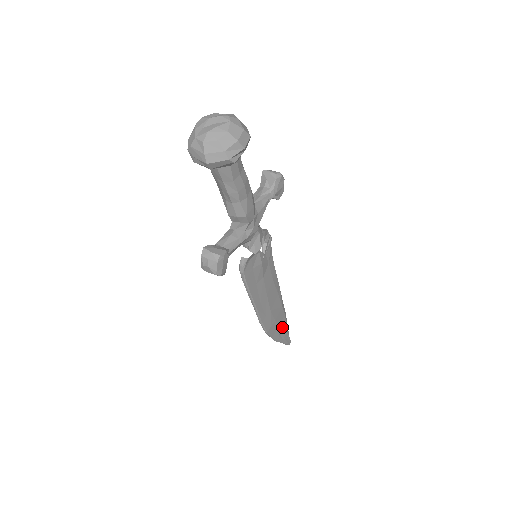
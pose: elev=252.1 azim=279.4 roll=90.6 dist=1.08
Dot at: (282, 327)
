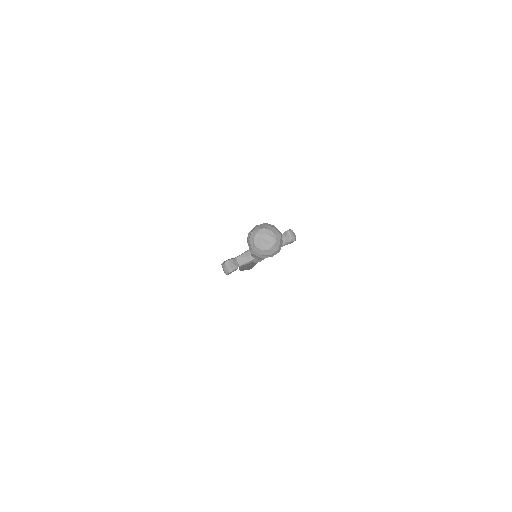
Dot at: occluded
